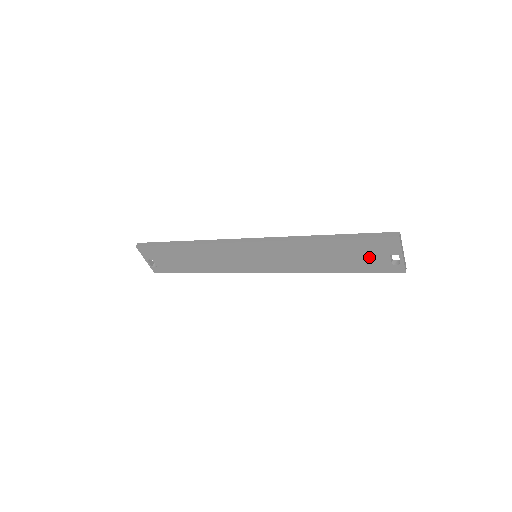
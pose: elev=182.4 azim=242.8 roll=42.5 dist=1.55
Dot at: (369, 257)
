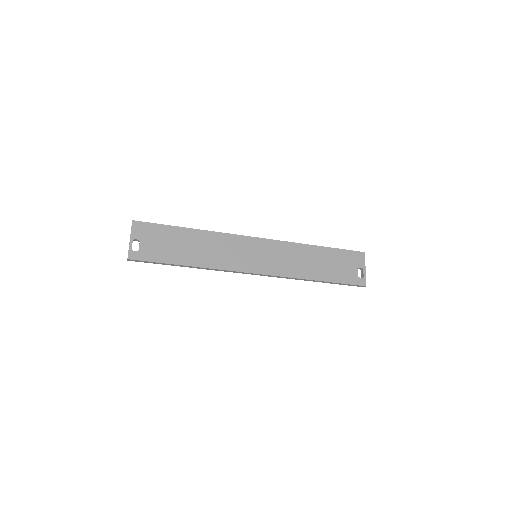
Dot at: (345, 268)
